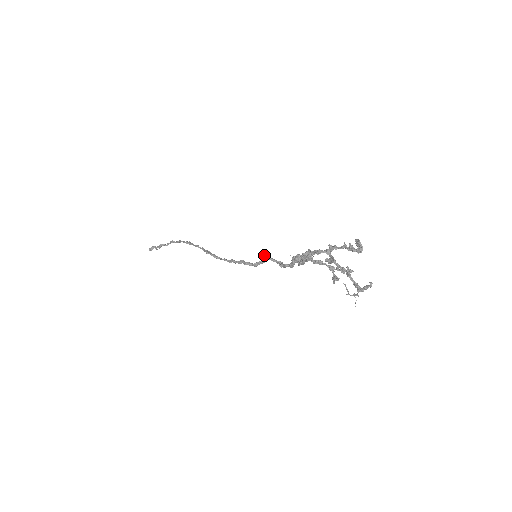
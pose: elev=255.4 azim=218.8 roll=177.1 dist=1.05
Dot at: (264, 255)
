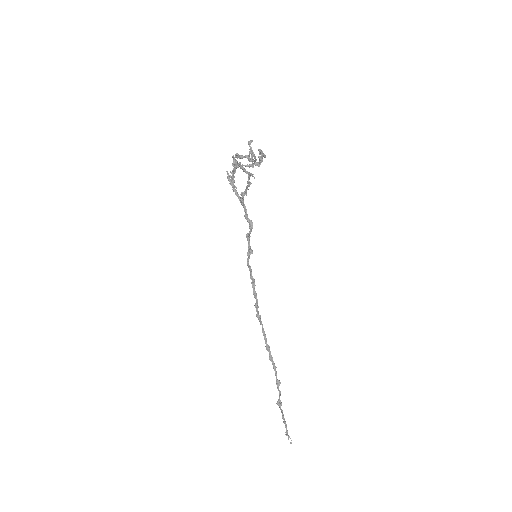
Dot at: (247, 238)
